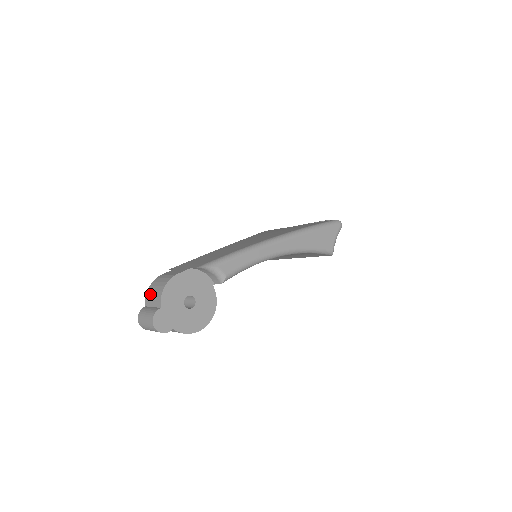
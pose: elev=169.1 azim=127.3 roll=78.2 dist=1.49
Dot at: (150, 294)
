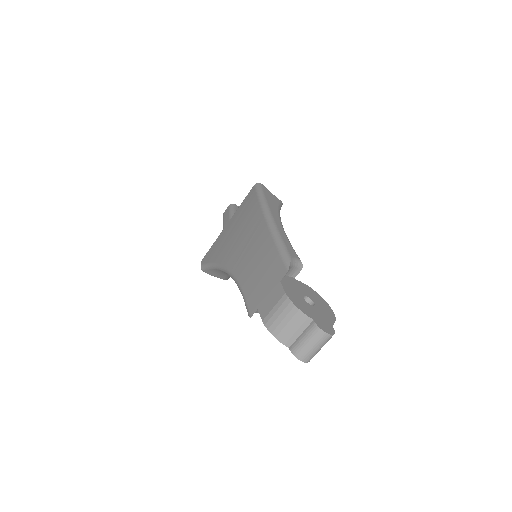
Dot at: (284, 333)
